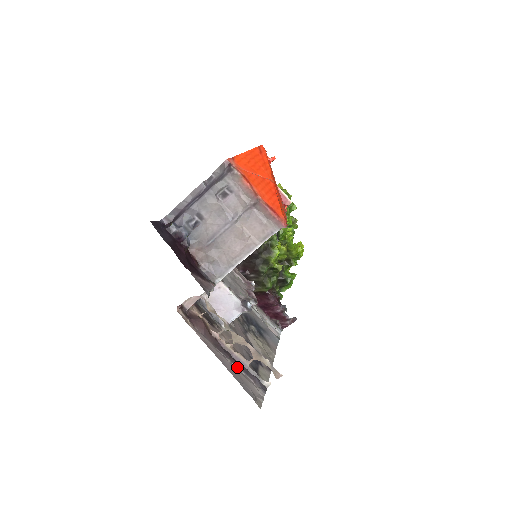
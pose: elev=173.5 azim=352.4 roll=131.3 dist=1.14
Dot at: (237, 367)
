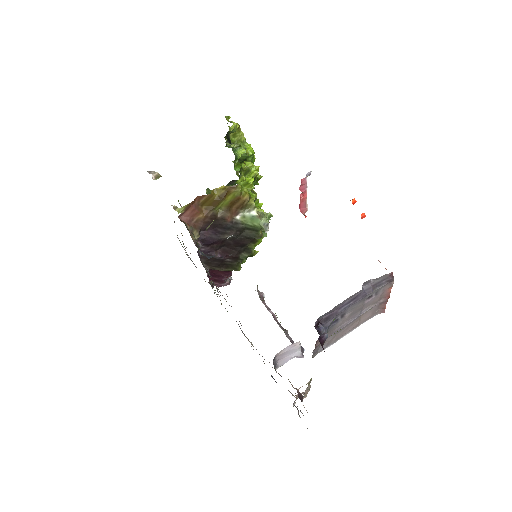
Dot at: occluded
